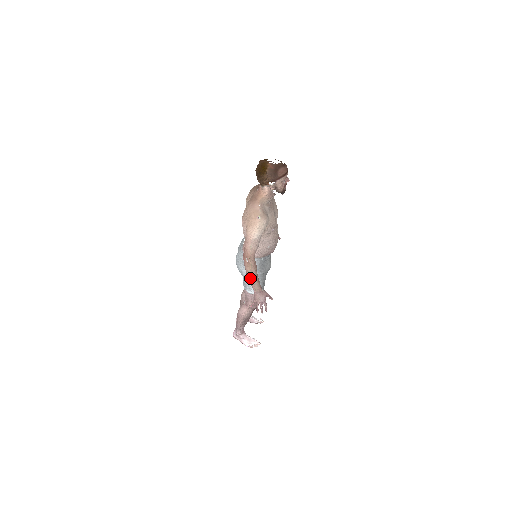
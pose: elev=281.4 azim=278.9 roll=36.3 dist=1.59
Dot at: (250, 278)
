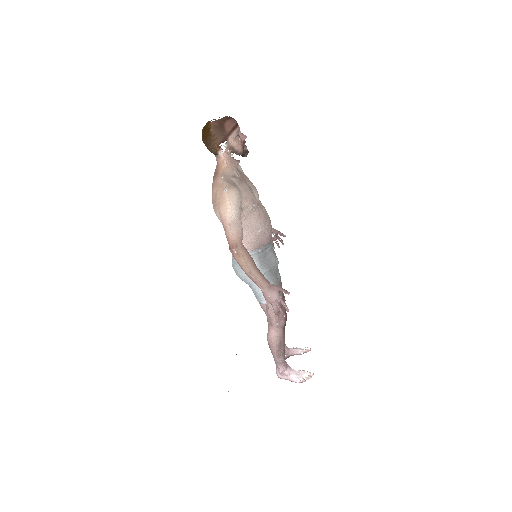
Dot at: (248, 273)
